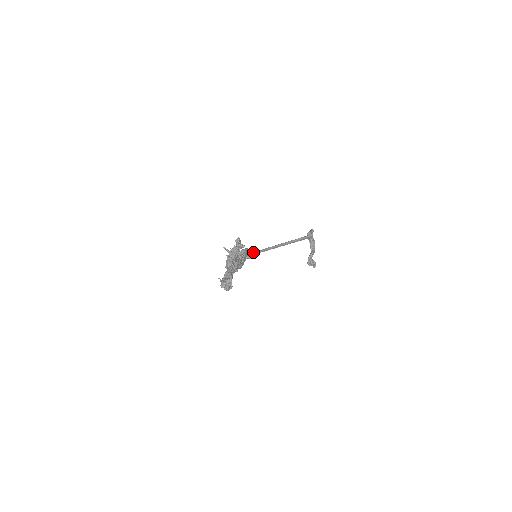
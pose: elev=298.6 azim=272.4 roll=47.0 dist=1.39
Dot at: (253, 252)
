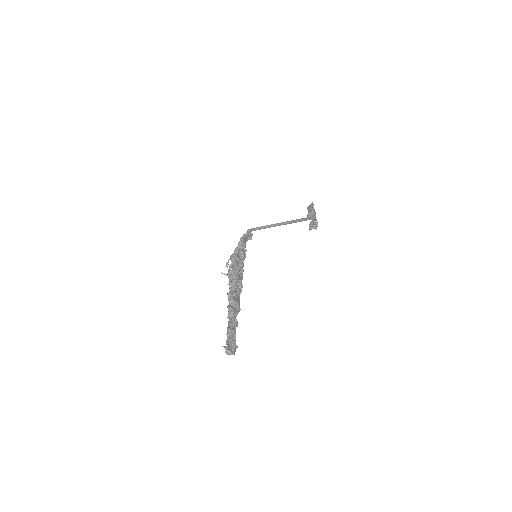
Dot at: (252, 228)
